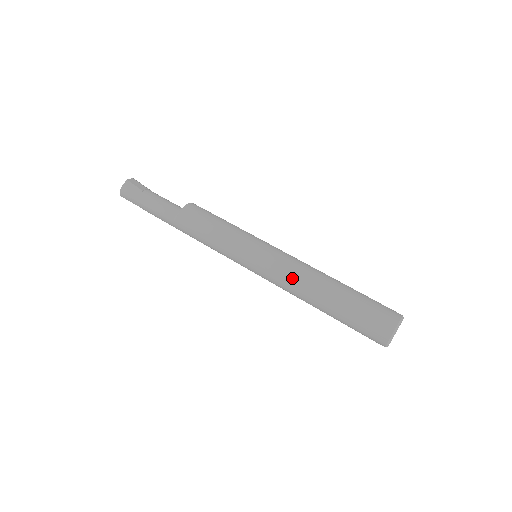
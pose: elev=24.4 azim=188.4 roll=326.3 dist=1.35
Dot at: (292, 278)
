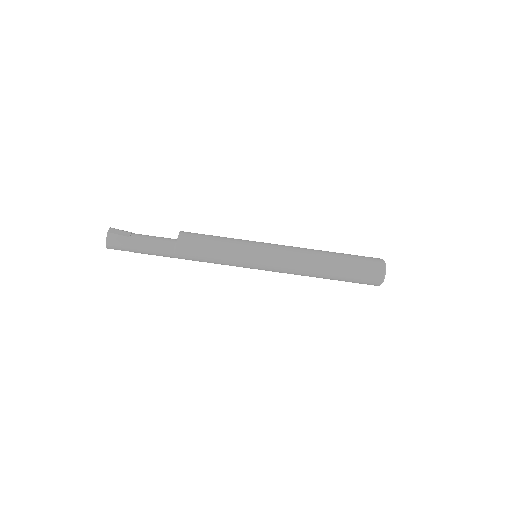
Dot at: (297, 264)
